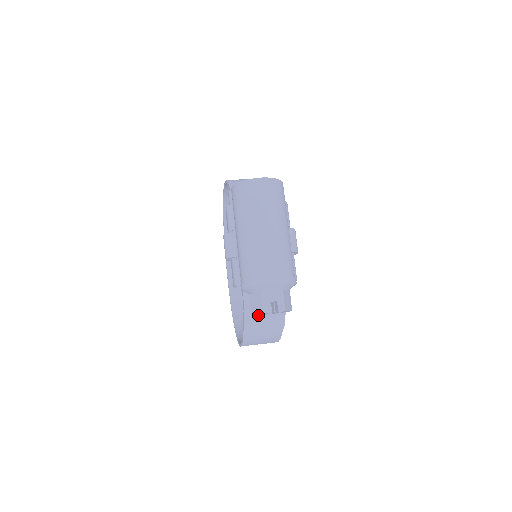
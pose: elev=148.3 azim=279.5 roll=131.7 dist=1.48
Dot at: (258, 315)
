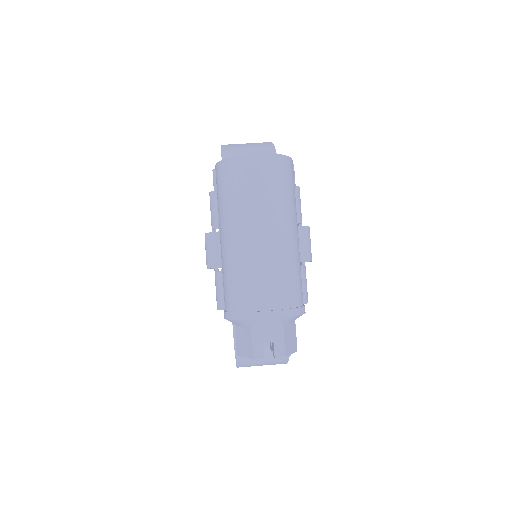
Dot at: occluded
